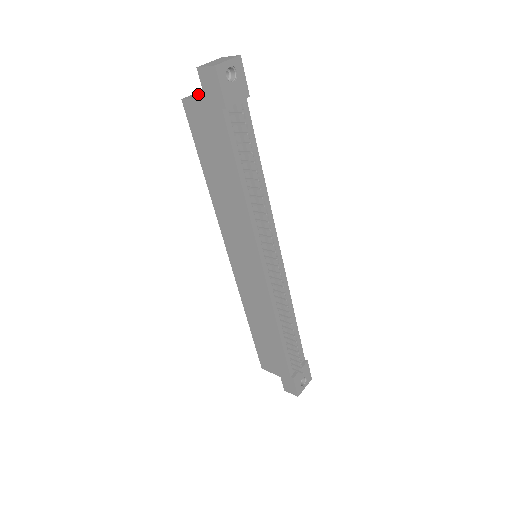
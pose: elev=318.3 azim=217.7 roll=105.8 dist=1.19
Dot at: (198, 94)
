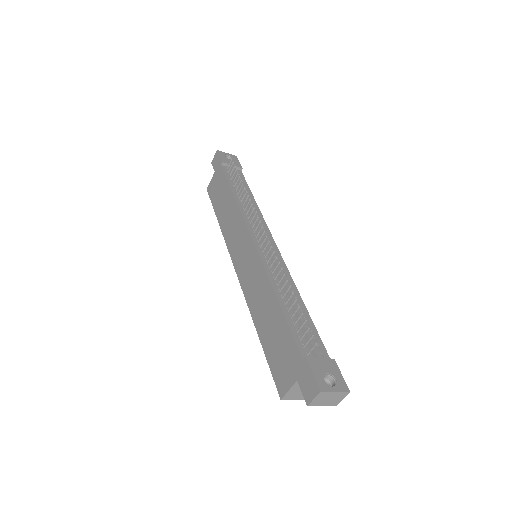
Dot at: occluded
